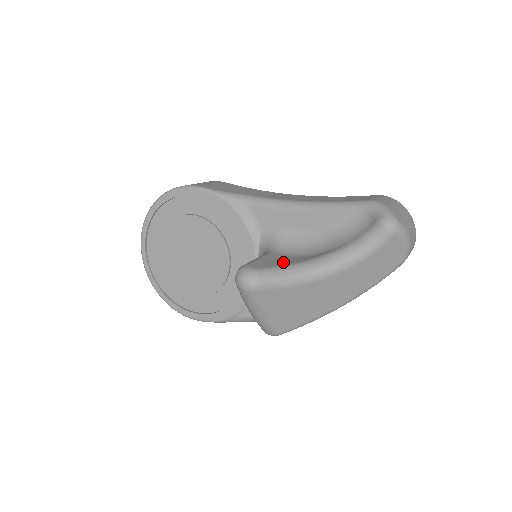
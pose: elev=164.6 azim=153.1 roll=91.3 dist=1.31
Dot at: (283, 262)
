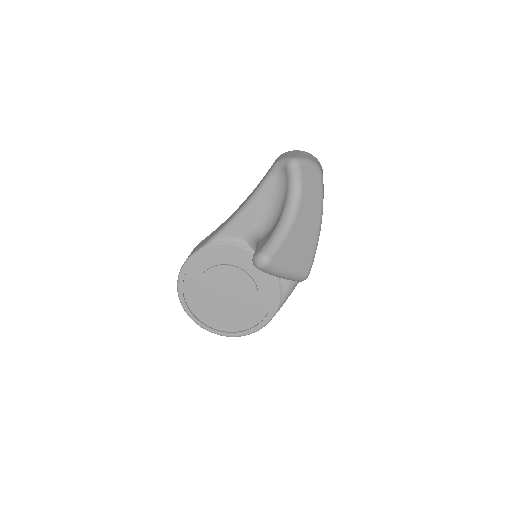
Dot at: (269, 236)
